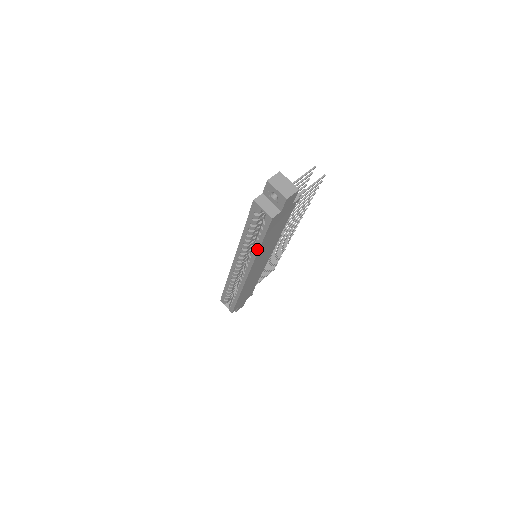
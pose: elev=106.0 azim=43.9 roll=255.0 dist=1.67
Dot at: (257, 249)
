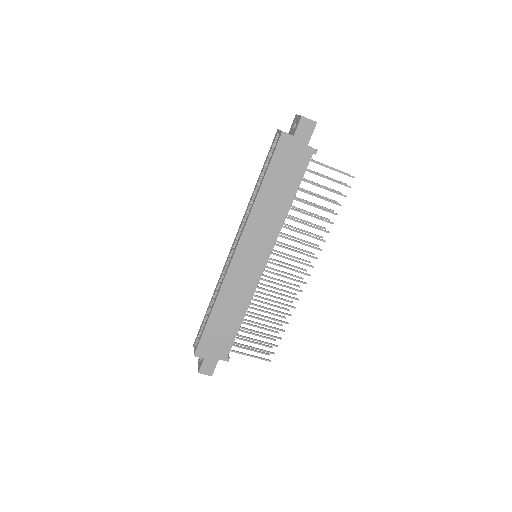
Dot at: (257, 193)
